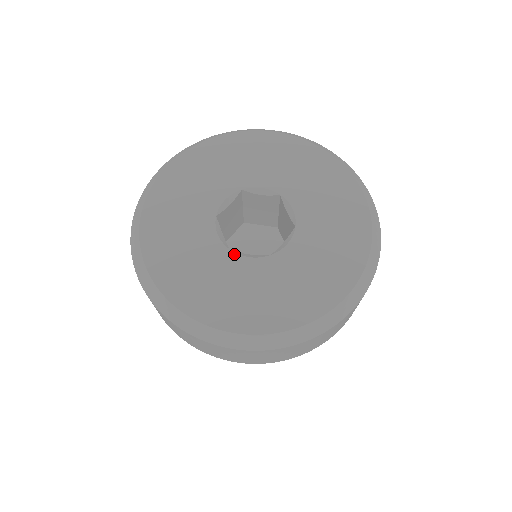
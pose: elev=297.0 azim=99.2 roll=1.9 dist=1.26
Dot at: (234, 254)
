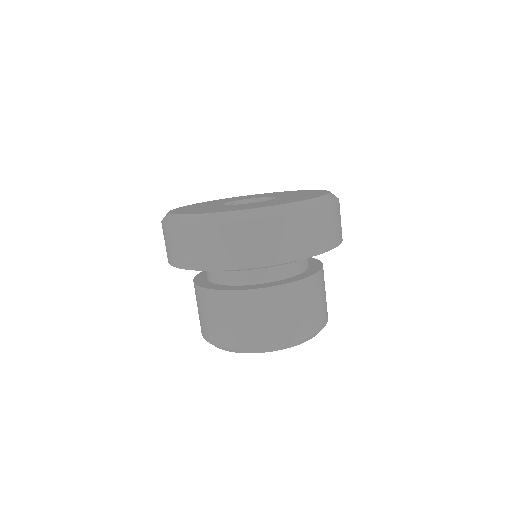
Dot at: (243, 204)
